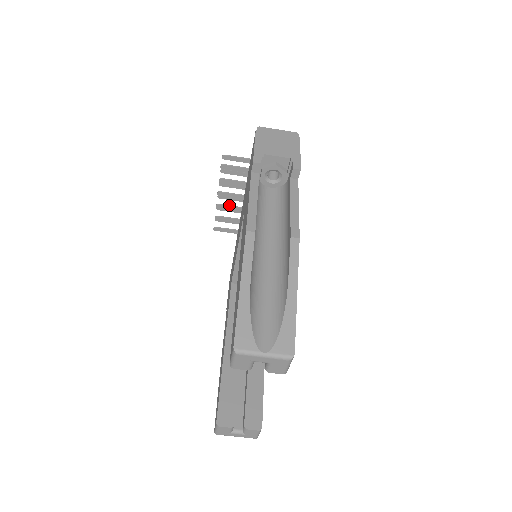
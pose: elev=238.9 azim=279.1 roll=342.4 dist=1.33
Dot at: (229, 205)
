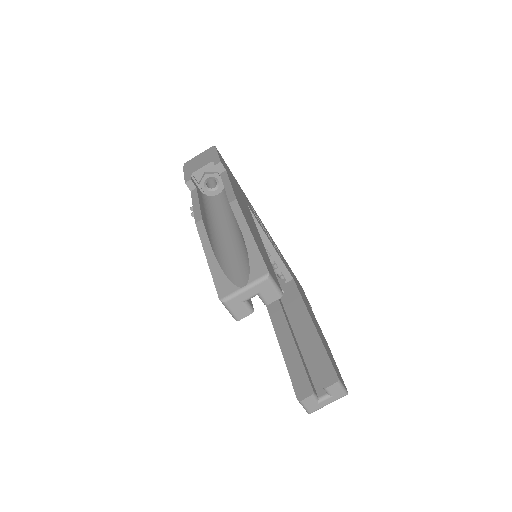
Dot at: occluded
